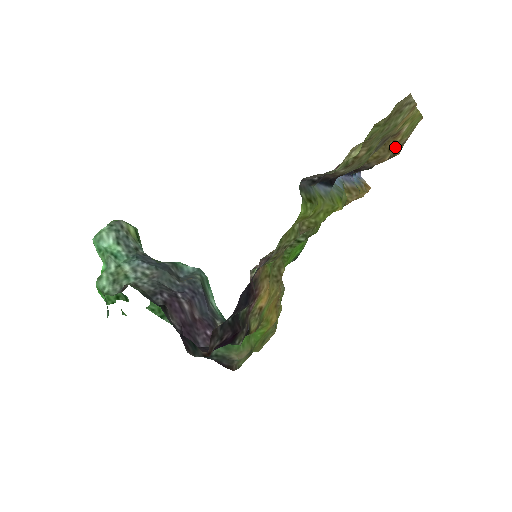
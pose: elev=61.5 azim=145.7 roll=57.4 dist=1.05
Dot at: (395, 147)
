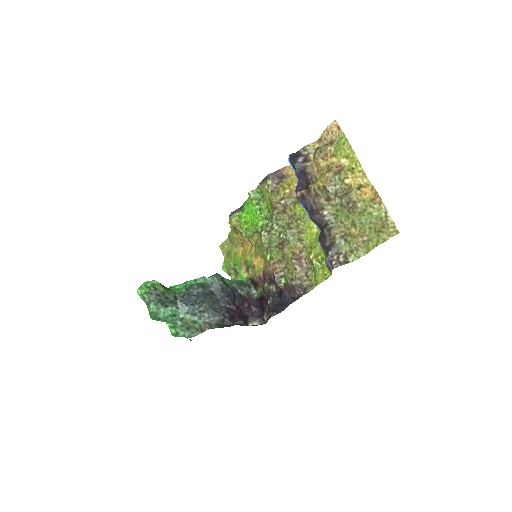
Dot at: (327, 156)
